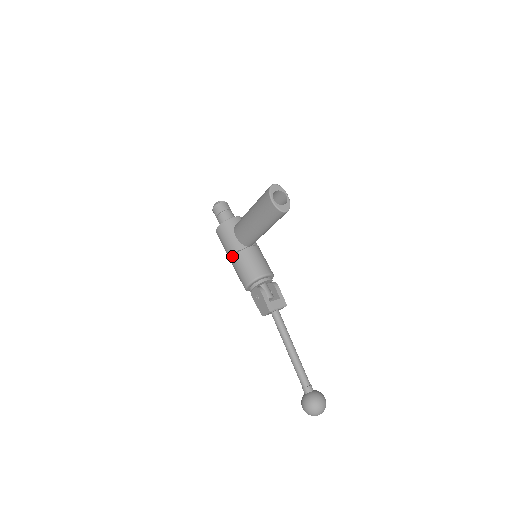
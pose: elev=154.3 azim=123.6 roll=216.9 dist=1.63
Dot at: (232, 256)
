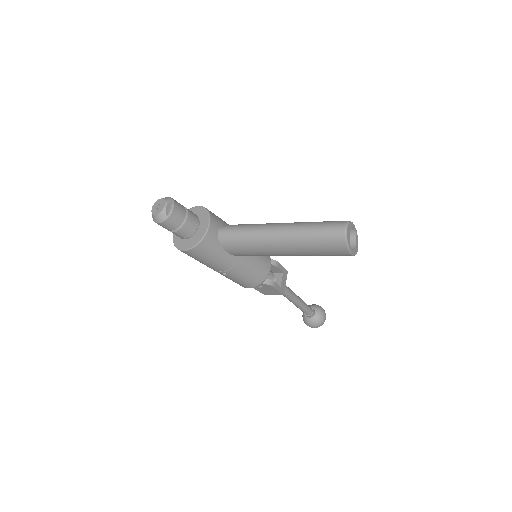
Dot at: (224, 271)
